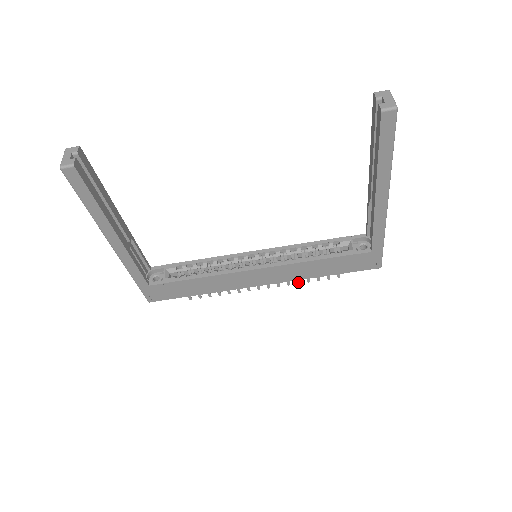
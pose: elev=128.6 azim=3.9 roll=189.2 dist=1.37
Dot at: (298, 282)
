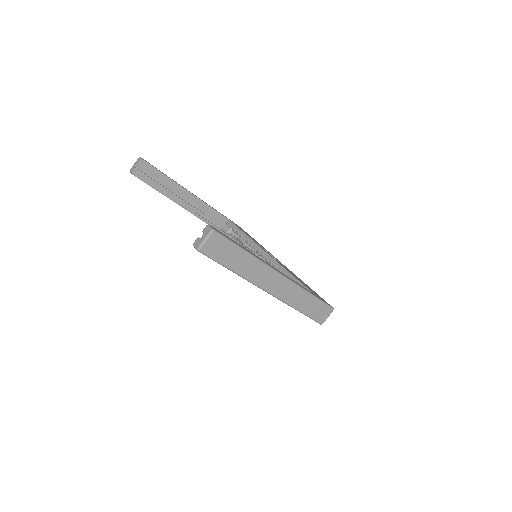
Dot at: occluded
